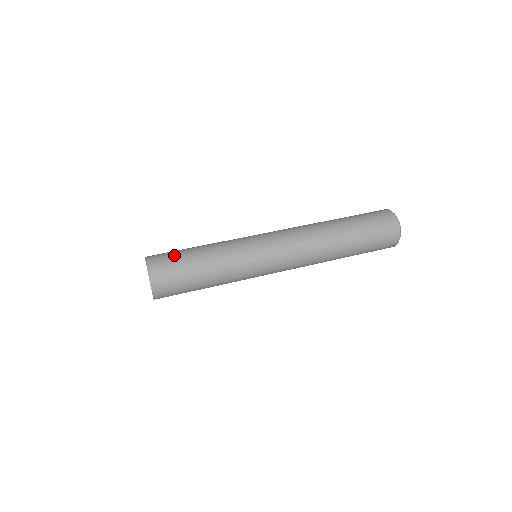
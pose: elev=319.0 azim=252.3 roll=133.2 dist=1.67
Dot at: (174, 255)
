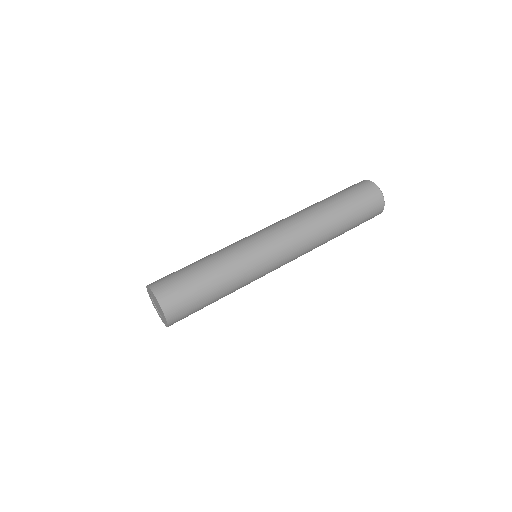
Dot at: (175, 273)
